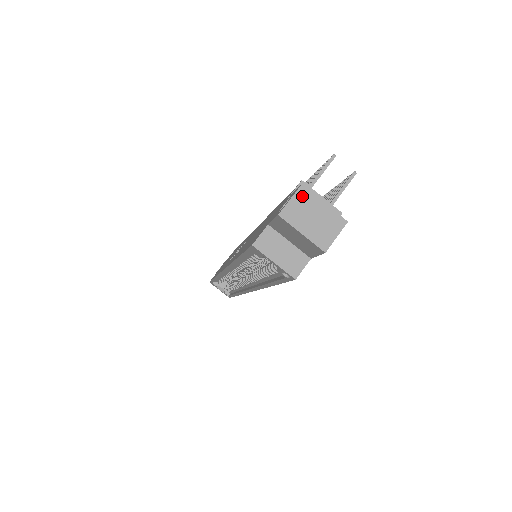
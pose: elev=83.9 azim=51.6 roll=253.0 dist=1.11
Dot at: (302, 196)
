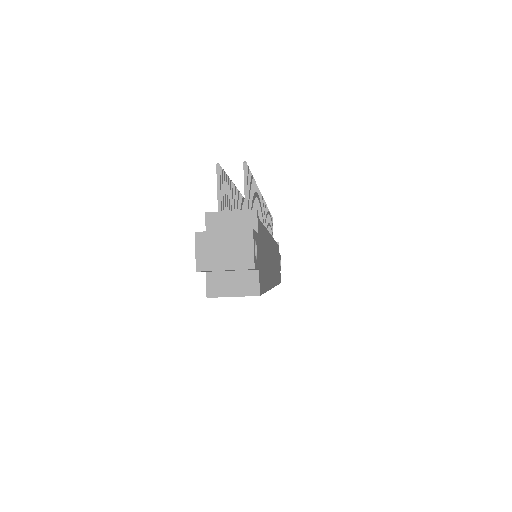
Dot at: (202, 241)
